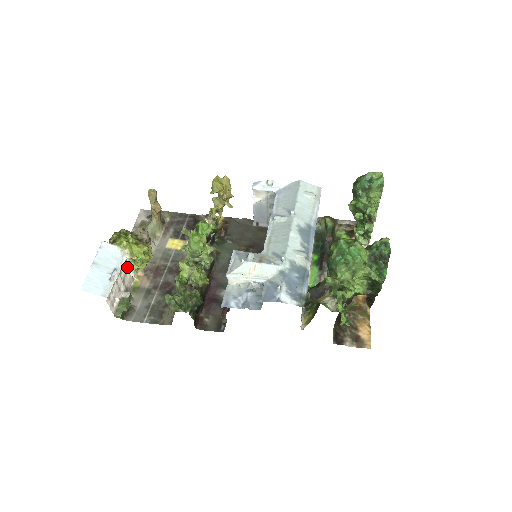
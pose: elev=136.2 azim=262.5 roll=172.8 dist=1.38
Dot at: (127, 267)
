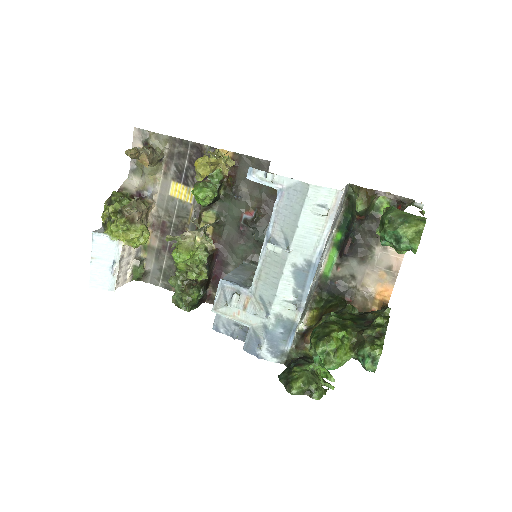
Dot at: occluded
